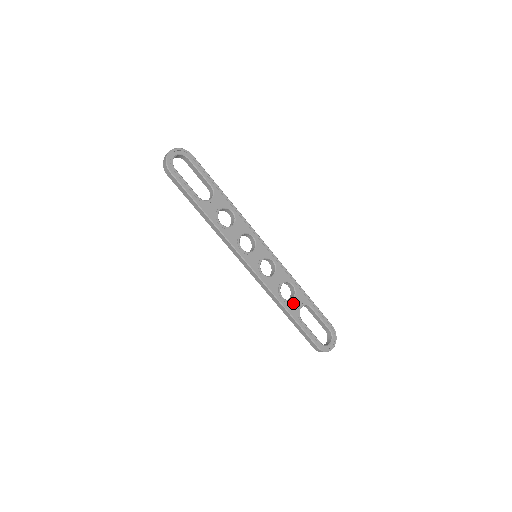
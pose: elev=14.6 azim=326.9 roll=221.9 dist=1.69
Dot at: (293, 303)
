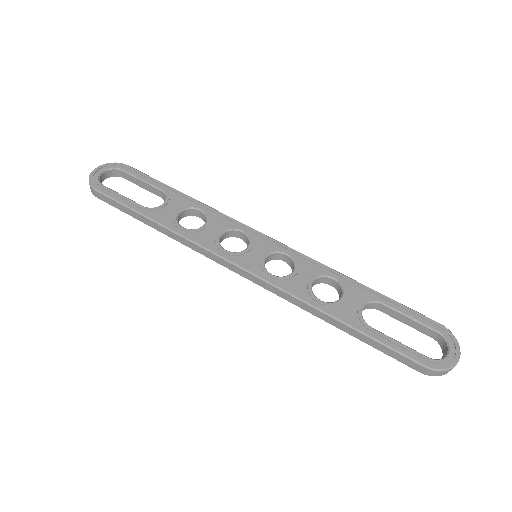
Dot at: (344, 305)
